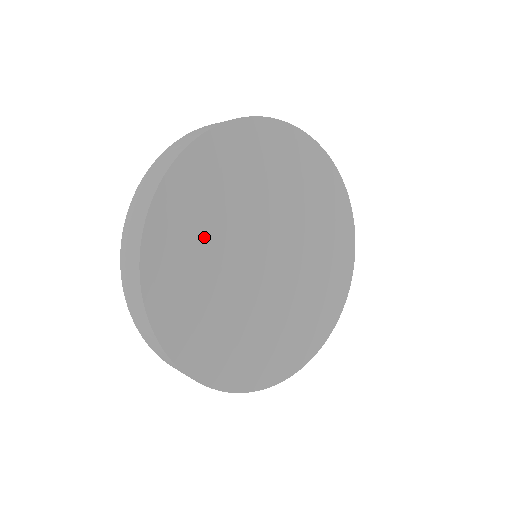
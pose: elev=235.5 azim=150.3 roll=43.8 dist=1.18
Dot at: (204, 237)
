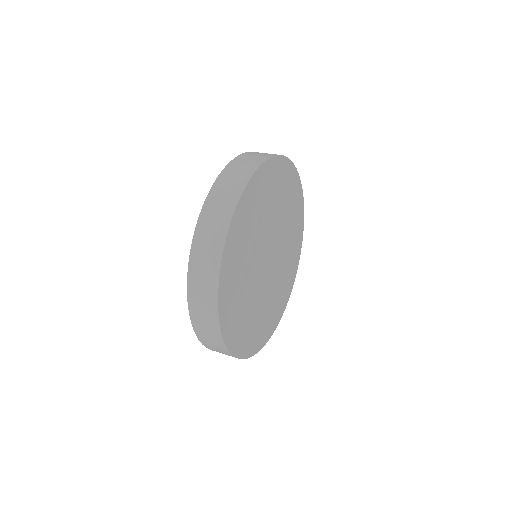
Dot at: (243, 283)
